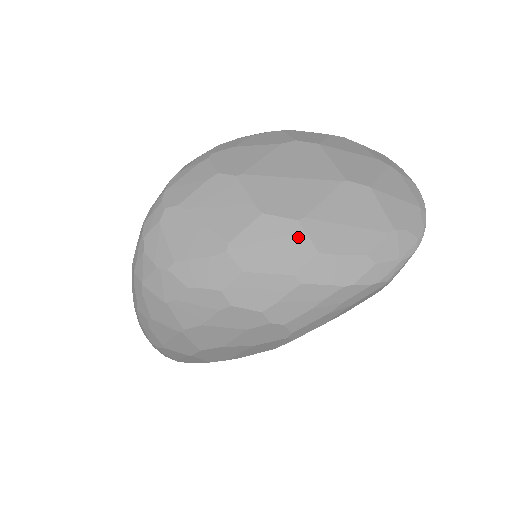
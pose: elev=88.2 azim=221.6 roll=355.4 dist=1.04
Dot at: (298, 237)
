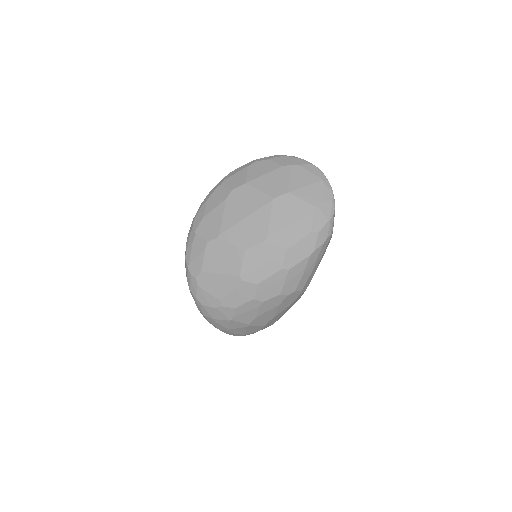
Dot at: (271, 249)
